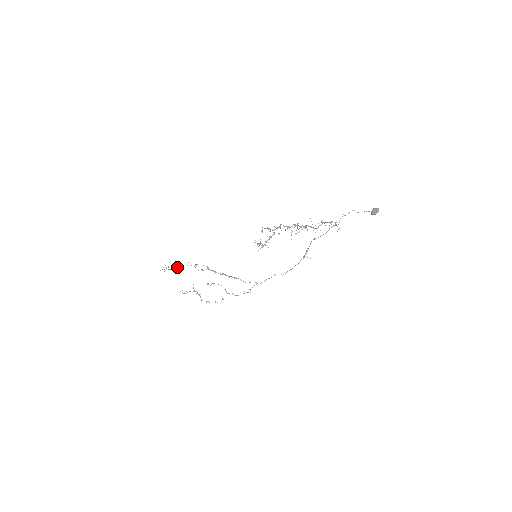
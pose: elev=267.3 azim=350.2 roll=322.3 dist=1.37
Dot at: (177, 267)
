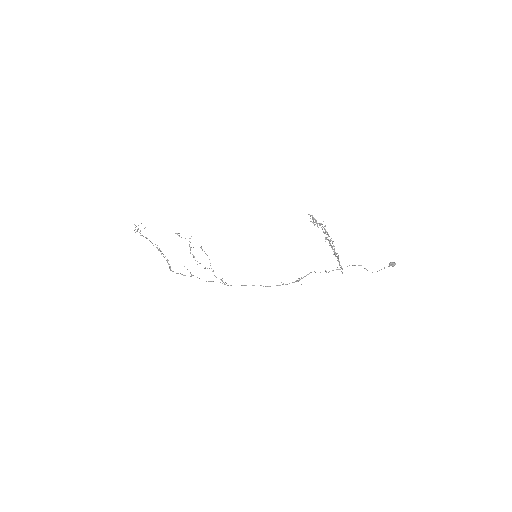
Dot at: (146, 237)
